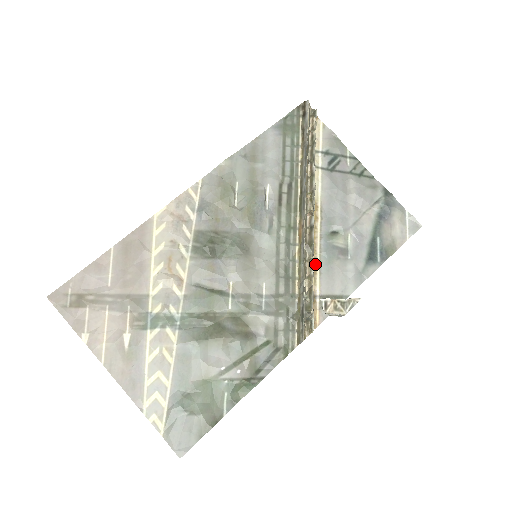
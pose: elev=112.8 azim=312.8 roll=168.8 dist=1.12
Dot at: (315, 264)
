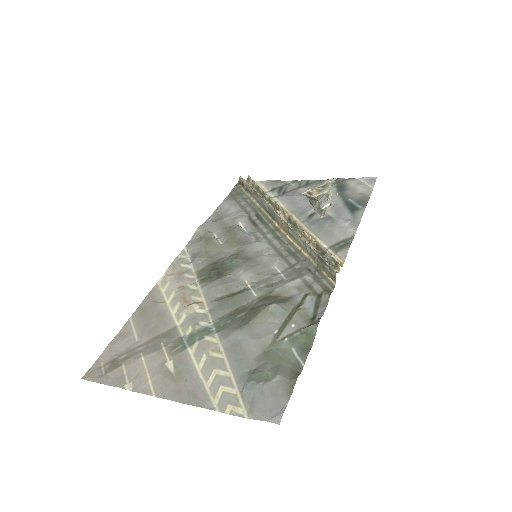
Dot at: (310, 235)
